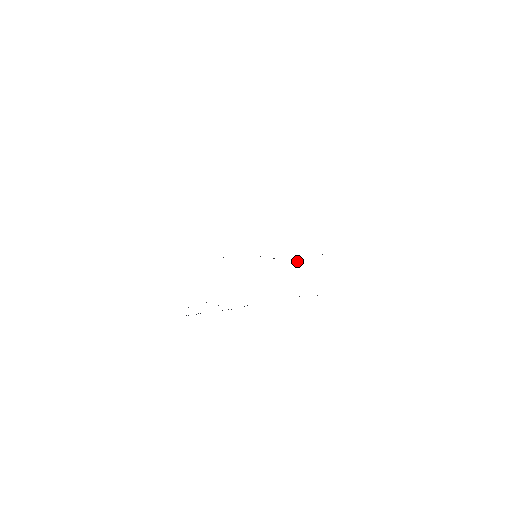
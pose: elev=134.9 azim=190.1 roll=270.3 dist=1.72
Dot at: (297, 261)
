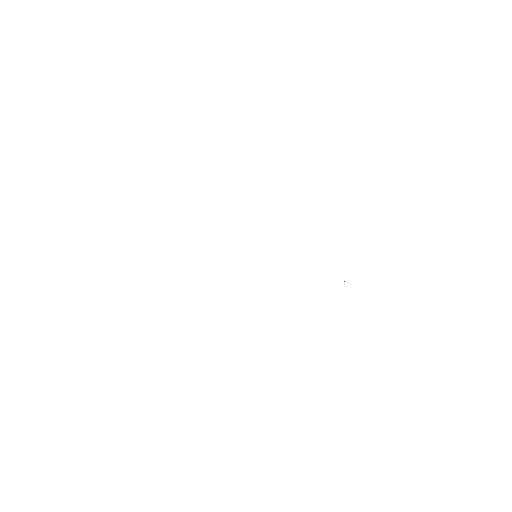
Dot at: occluded
